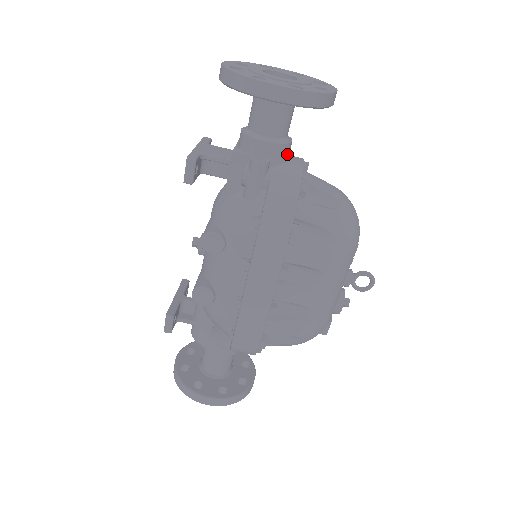
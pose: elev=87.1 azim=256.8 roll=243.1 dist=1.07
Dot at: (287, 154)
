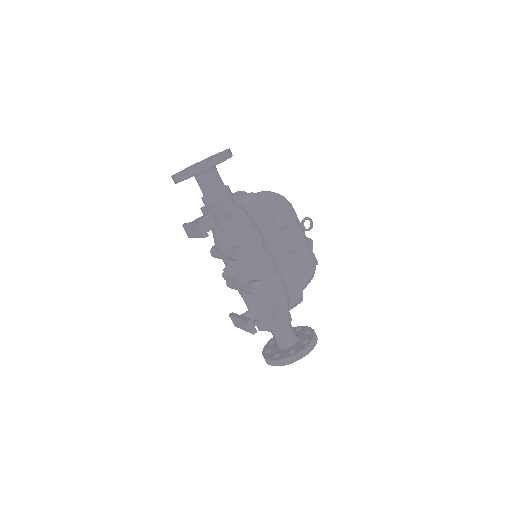
Dot at: (231, 192)
